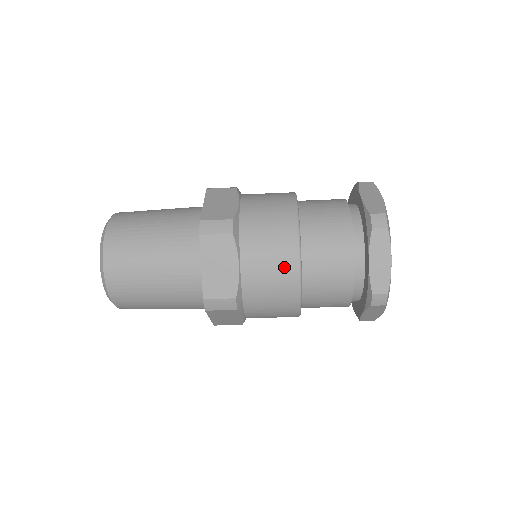
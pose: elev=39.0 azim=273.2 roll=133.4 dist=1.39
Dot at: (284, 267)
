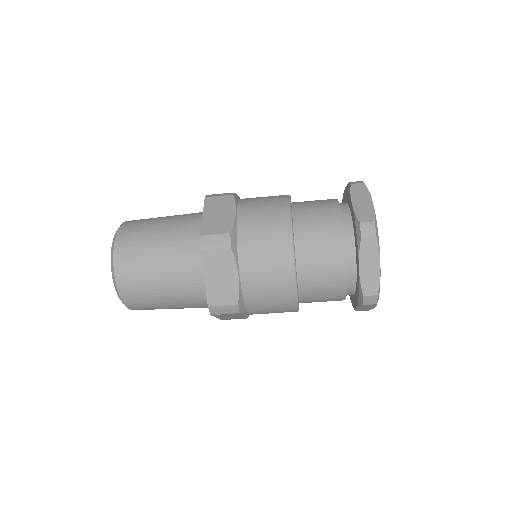
Dot at: (280, 275)
